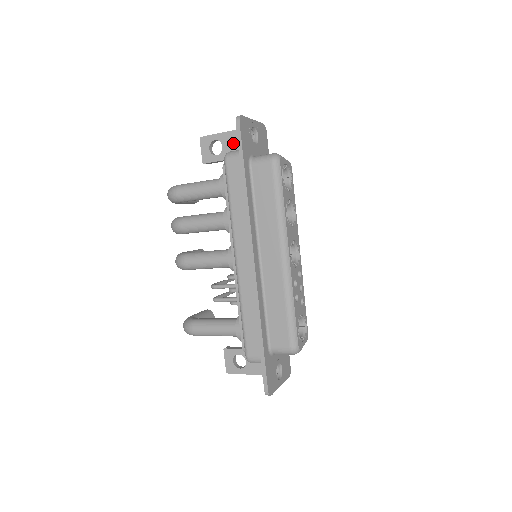
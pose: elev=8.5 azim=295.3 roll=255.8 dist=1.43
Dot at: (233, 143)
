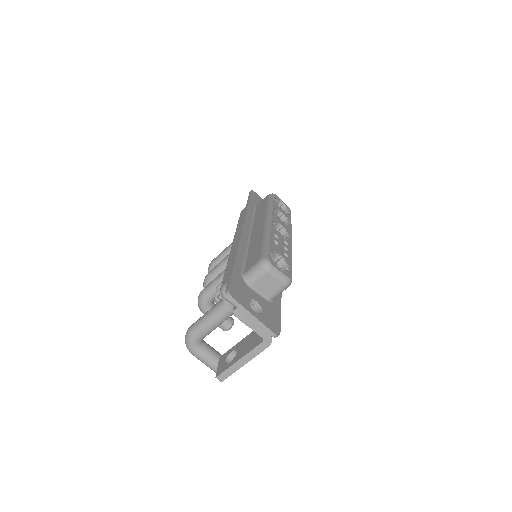
Dot at: occluded
